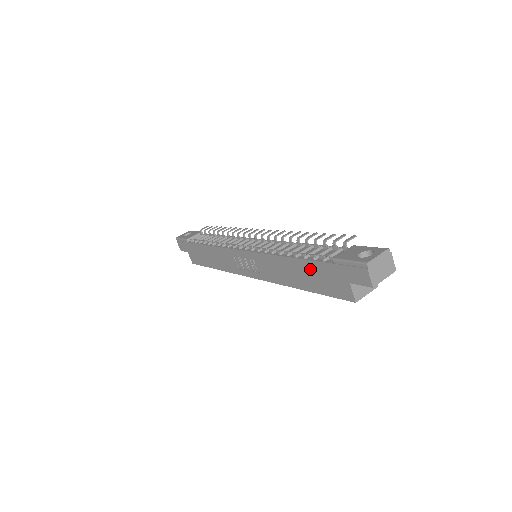
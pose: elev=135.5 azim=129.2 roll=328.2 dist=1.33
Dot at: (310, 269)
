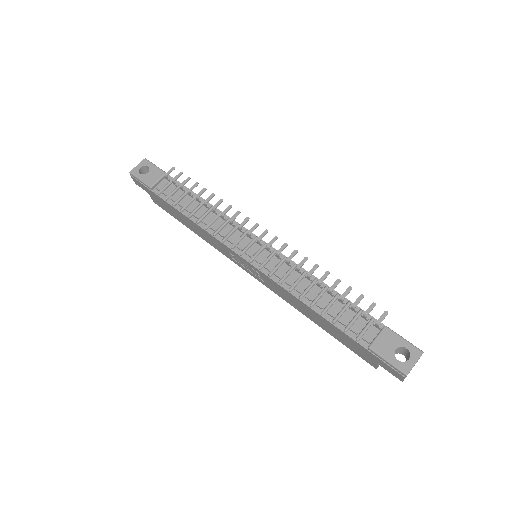
Dot at: (336, 330)
